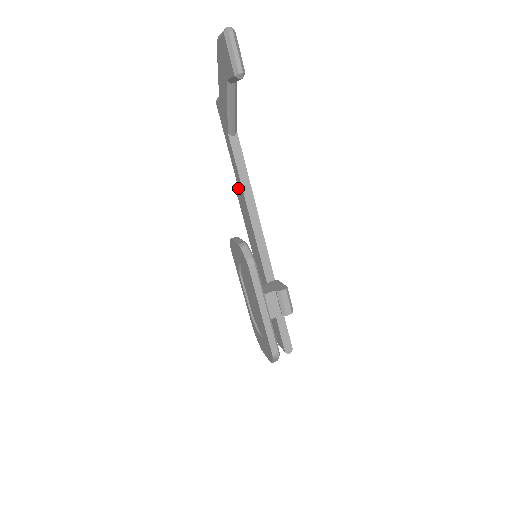
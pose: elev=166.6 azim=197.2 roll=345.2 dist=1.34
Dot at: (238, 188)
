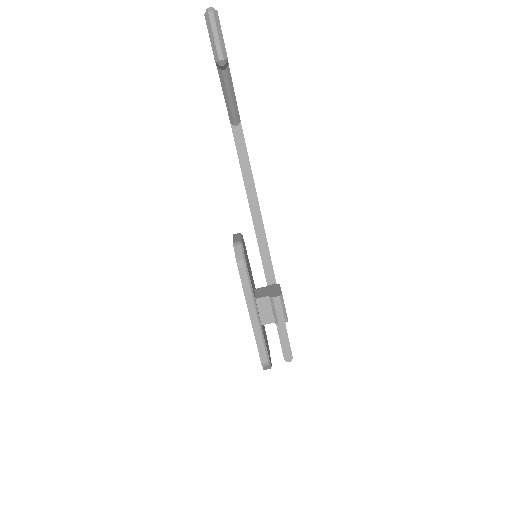
Dot at: occluded
